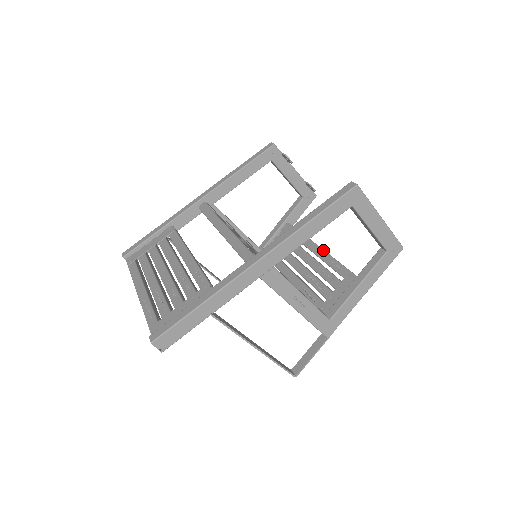
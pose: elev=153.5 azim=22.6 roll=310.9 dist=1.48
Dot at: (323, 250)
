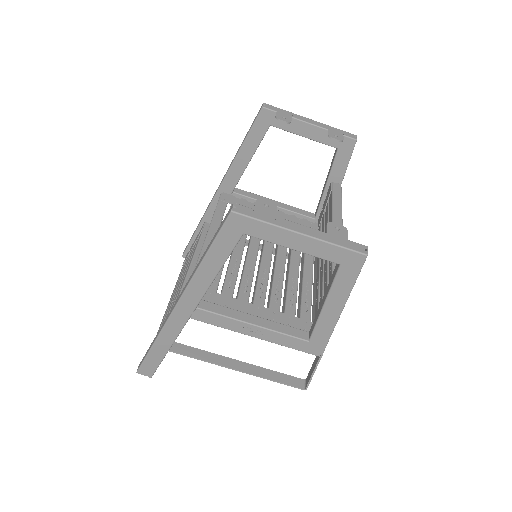
Dot at: occluded
